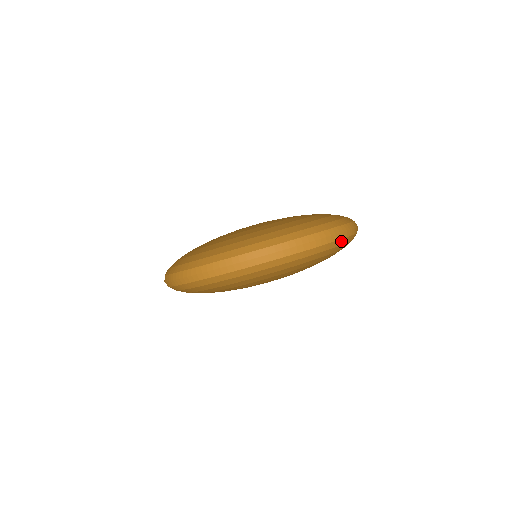
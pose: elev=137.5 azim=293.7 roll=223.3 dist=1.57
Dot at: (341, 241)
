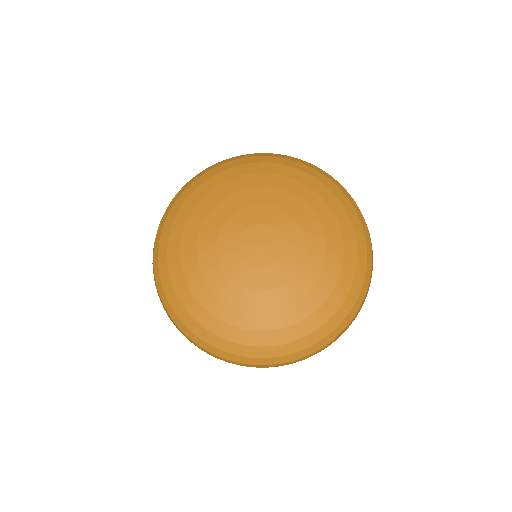
Dot at: occluded
